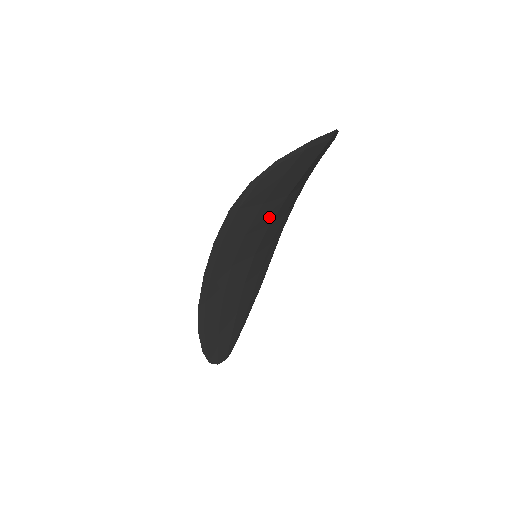
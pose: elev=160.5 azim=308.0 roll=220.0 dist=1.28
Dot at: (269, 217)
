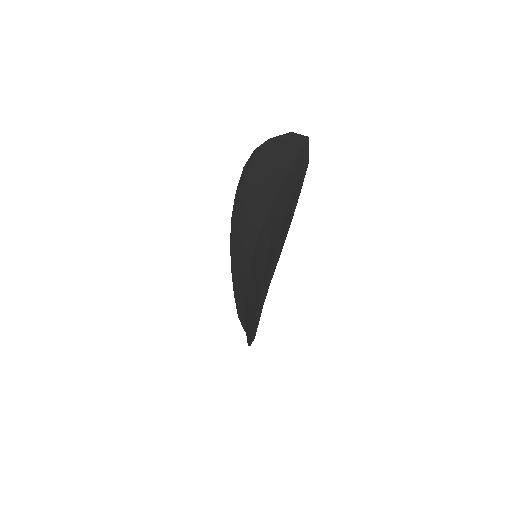
Dot at: occluded
